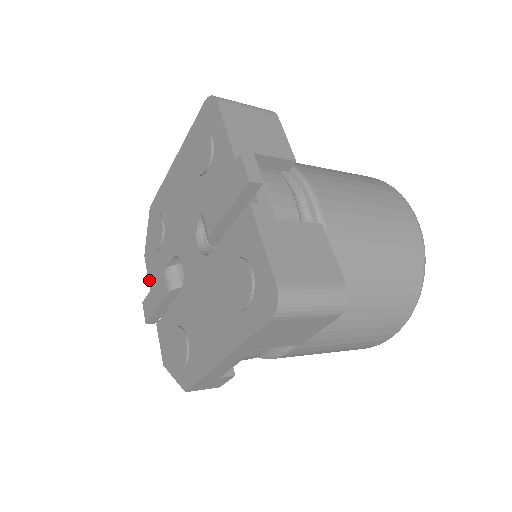
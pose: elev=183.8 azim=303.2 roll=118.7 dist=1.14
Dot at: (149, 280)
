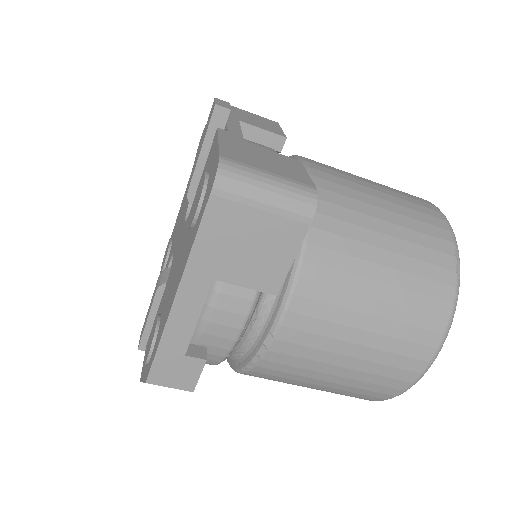
Dot at: occluded
